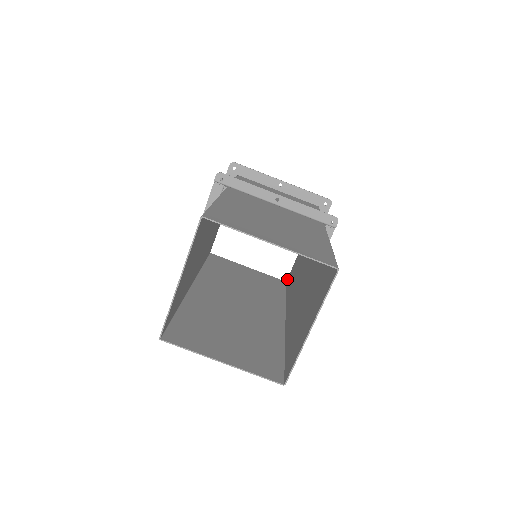
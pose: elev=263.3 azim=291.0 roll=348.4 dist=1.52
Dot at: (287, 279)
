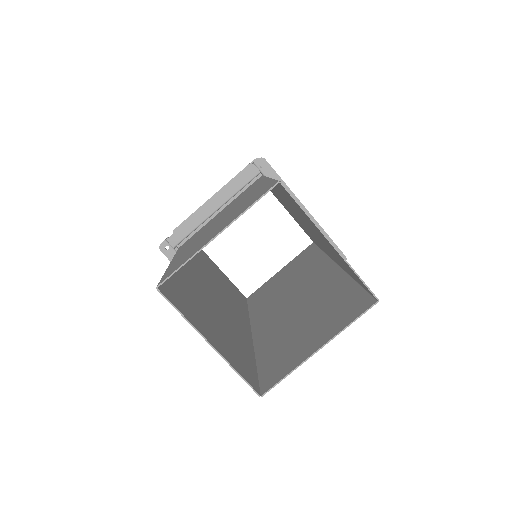
Dot at: (249, 296)
